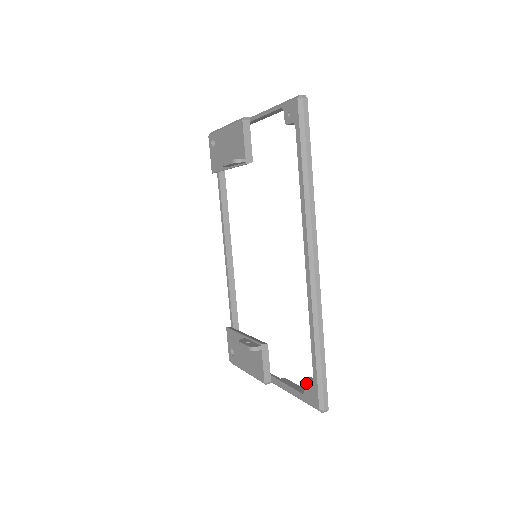
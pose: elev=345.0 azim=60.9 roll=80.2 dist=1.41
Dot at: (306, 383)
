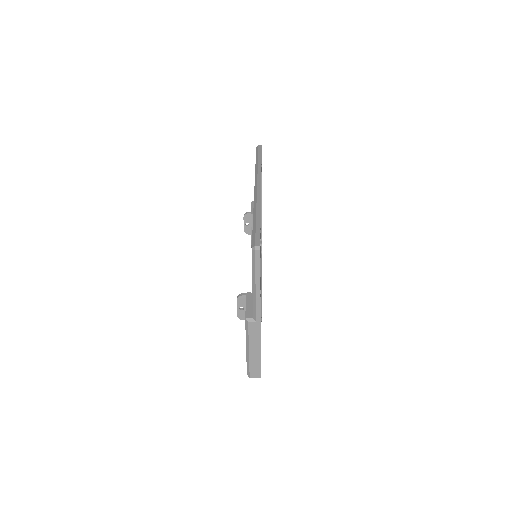
Dot at: occluded
